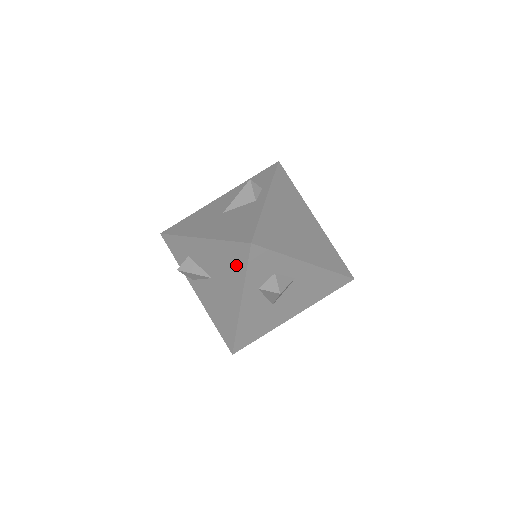
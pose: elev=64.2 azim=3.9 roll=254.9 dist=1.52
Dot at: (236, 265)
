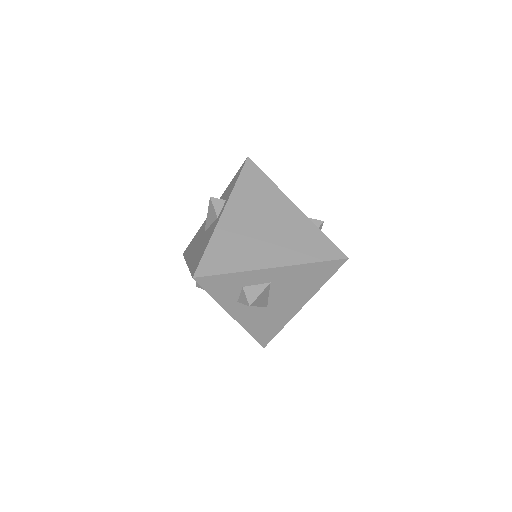
Dot at: occluded
